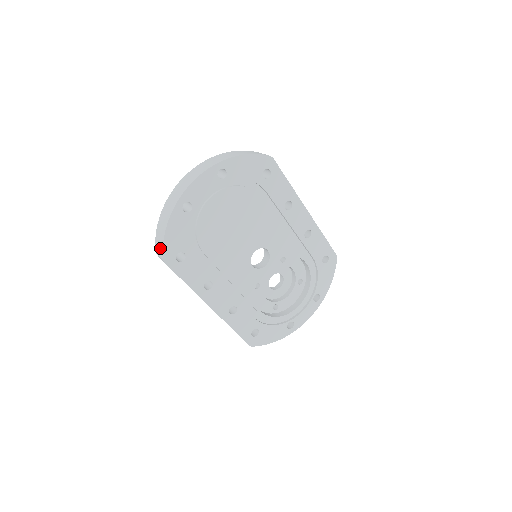
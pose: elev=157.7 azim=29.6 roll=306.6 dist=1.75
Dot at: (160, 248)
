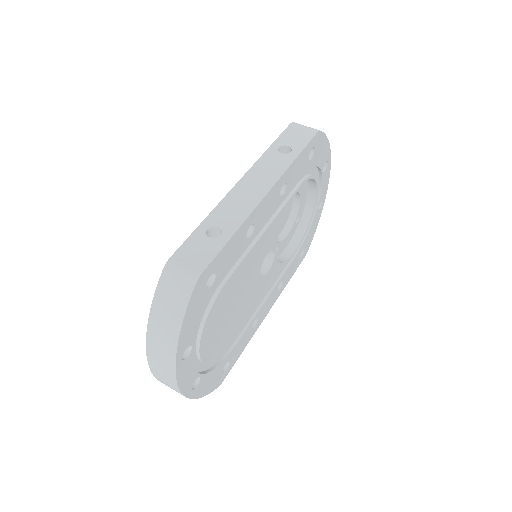
Dot at: occluded
